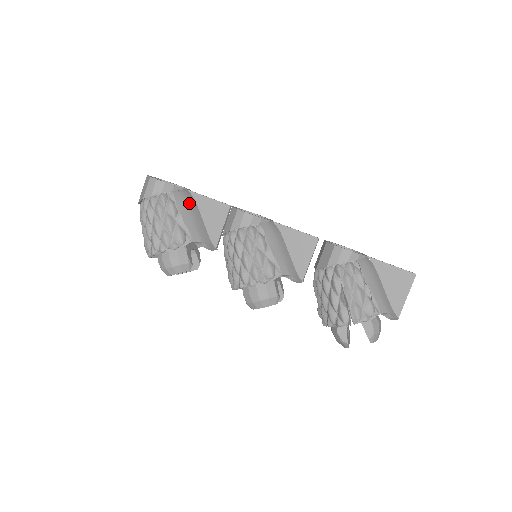
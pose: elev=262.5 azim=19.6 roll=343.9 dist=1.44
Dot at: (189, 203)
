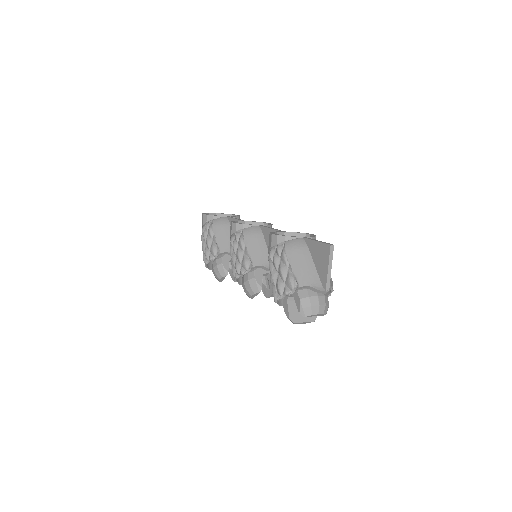
Dot at: (223, 226)
